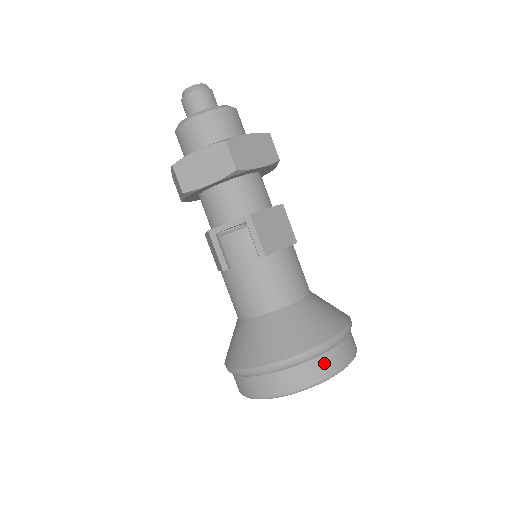
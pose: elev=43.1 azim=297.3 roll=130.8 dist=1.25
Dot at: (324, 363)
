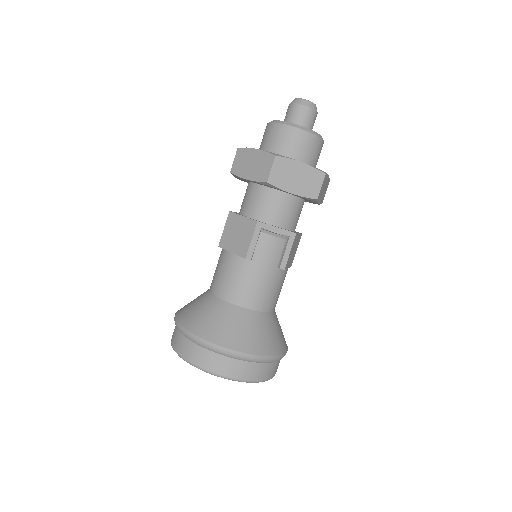
Dot at: (273, 368)
